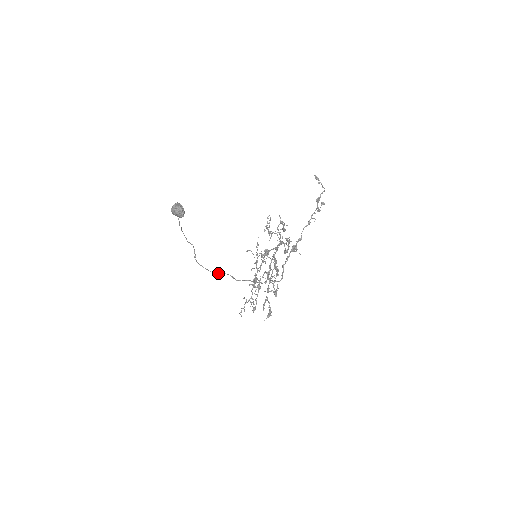
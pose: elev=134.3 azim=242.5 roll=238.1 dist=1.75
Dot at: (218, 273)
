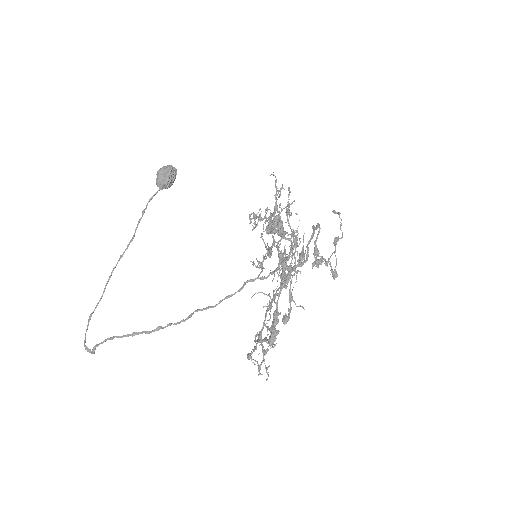
Dot at: occluded
